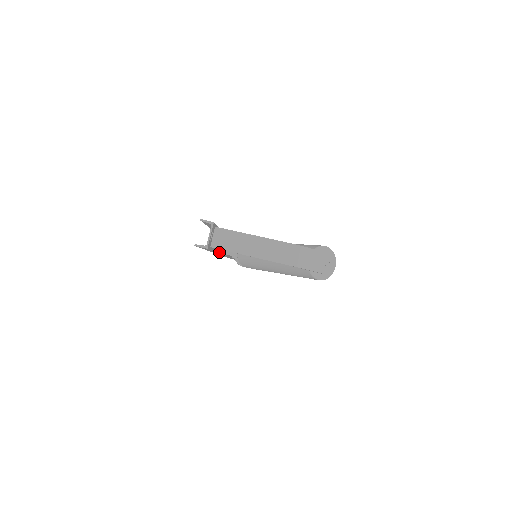
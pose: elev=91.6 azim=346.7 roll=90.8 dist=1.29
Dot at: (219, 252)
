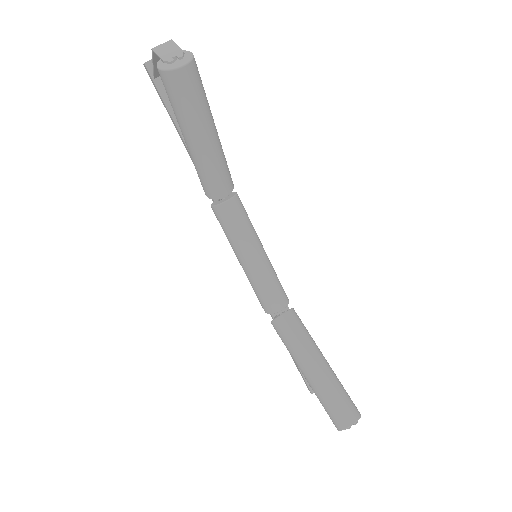
Dot at: occluded
